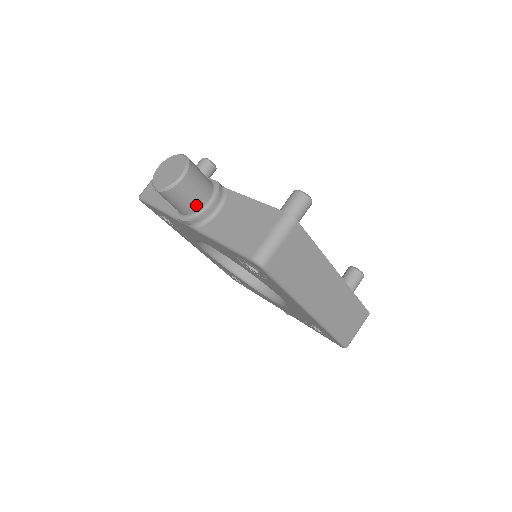
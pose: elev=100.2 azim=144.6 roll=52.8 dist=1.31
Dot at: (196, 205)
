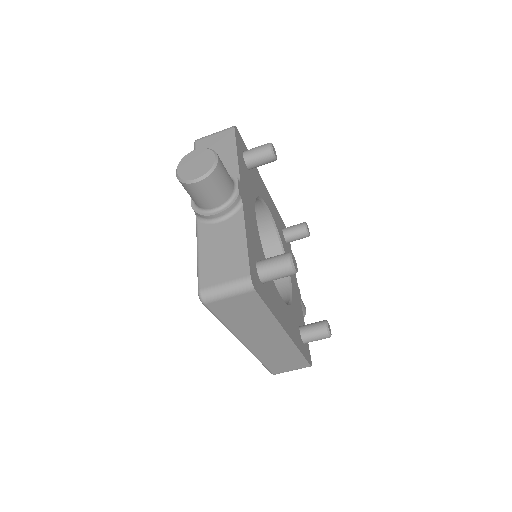
Dot at: (203, 204)
